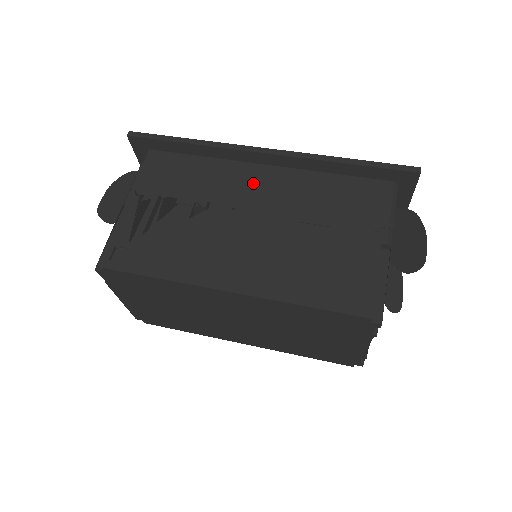
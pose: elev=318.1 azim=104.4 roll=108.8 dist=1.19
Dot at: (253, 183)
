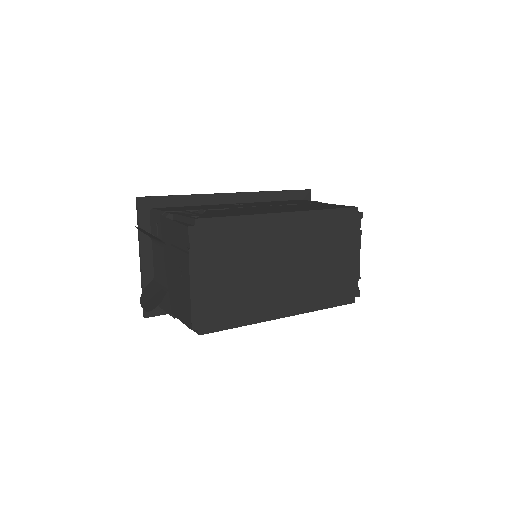
Dot at: (237, 205)
